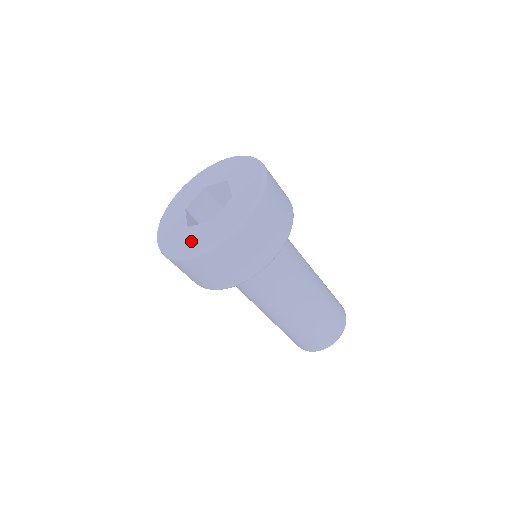
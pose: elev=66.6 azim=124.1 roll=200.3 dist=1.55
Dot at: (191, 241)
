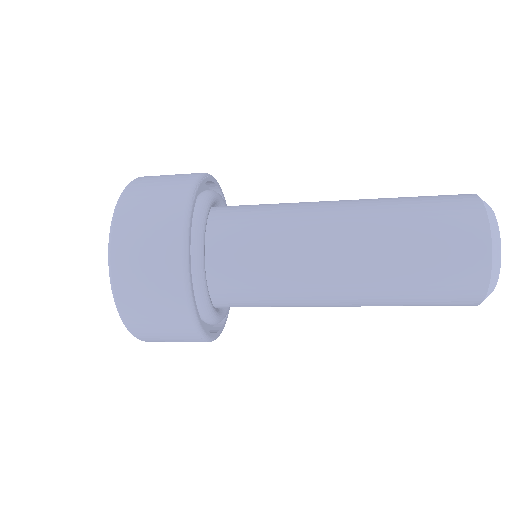
Dot at: occluded
